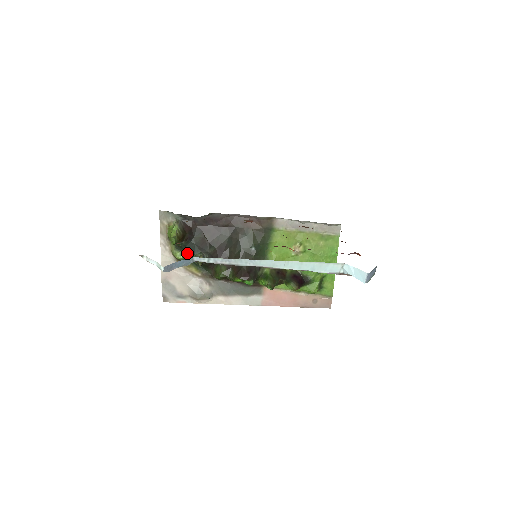
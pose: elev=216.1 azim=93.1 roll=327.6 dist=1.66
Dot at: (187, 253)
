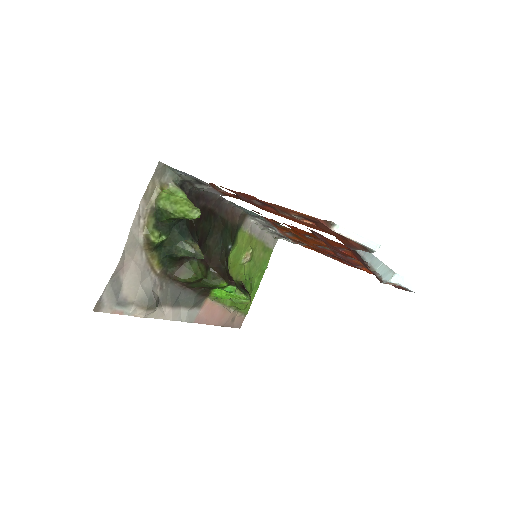
Dot at: (168, 236)
